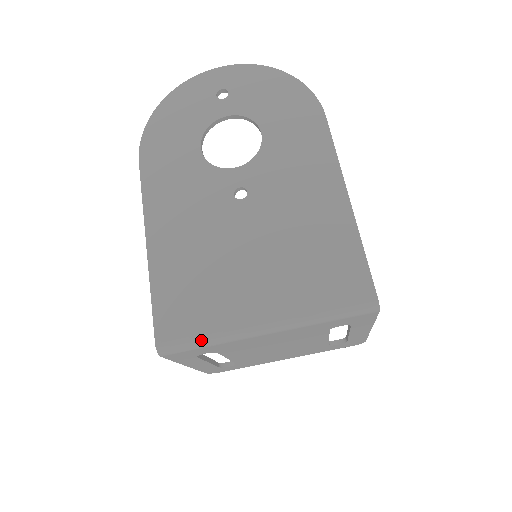
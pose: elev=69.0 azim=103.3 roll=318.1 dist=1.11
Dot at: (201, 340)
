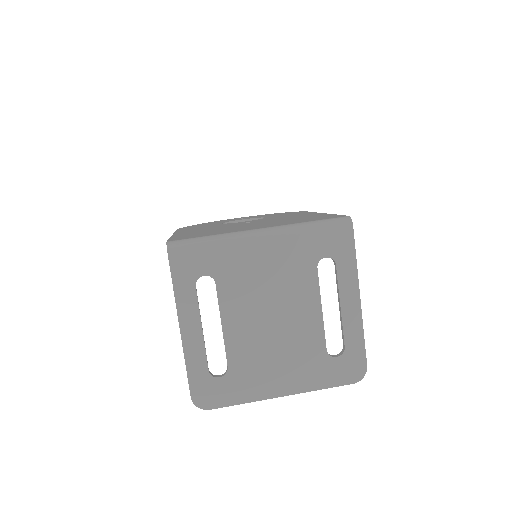
Dot at: (206, 238)
